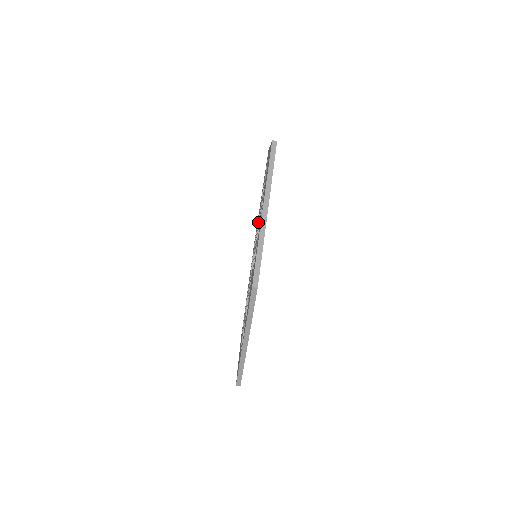
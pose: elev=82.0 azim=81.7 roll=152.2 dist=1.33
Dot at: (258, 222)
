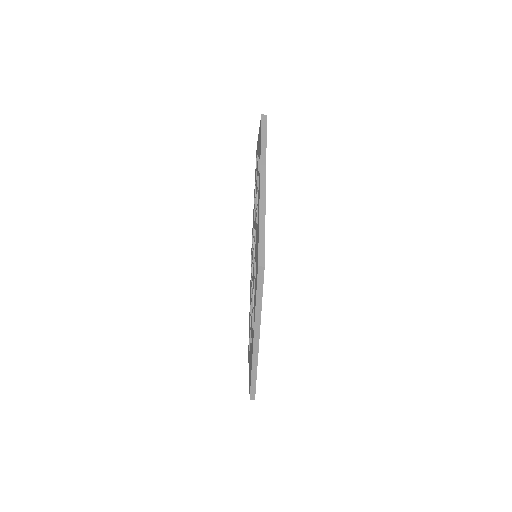
Dot at: (256, 203)
